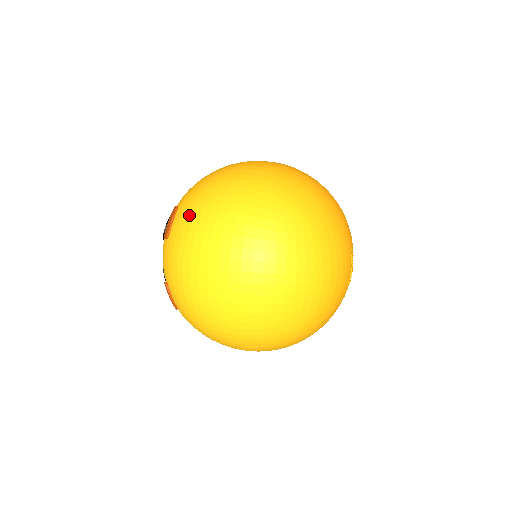
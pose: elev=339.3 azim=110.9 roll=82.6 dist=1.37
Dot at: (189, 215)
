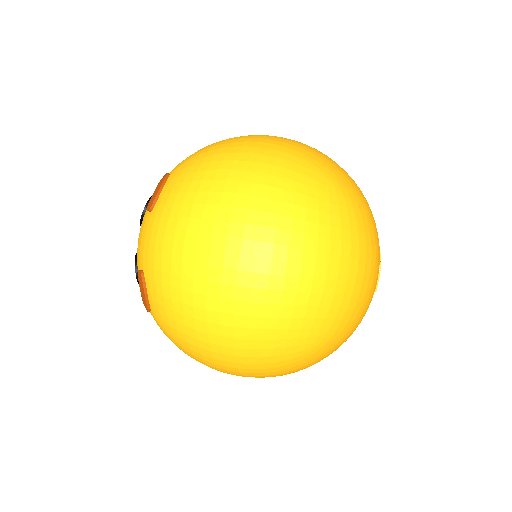
Dot at: (188, 175)
